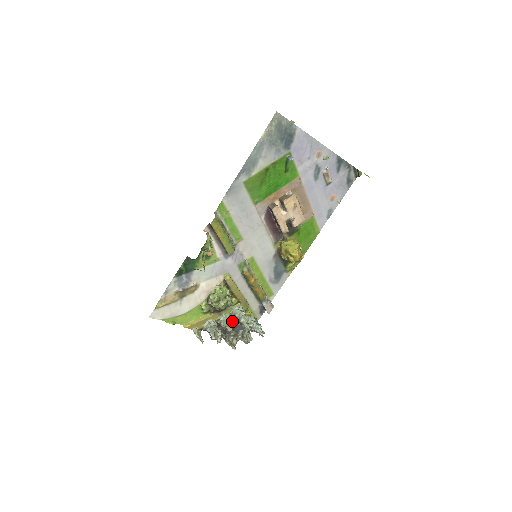
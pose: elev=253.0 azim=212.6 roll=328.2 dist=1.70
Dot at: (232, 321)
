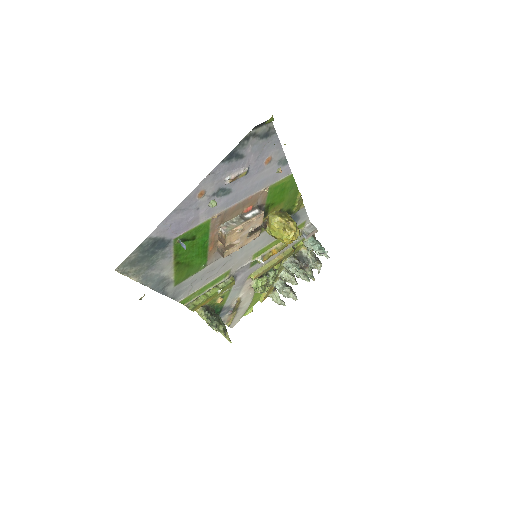
Dot at: occluded
